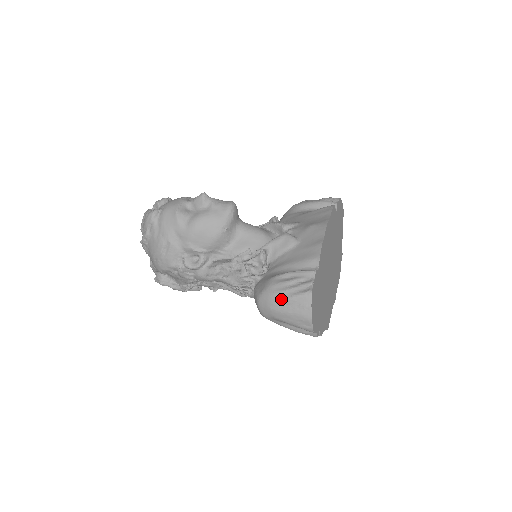
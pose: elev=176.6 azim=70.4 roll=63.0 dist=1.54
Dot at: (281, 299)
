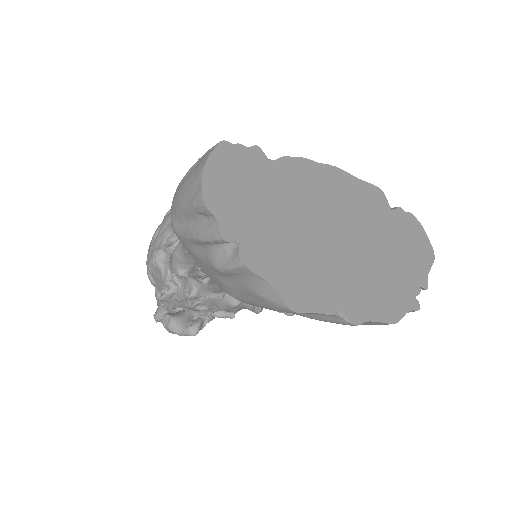
Dot at: (188, 171)
